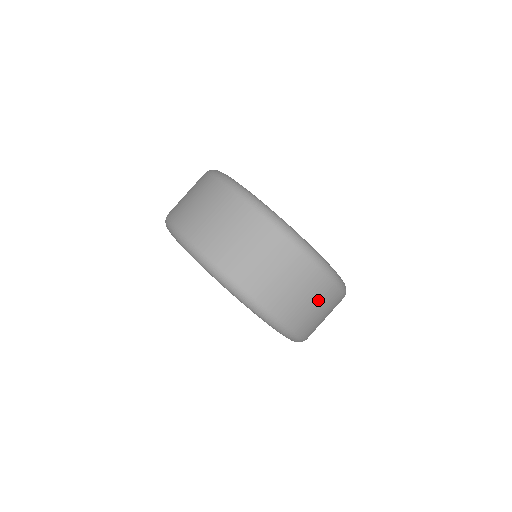
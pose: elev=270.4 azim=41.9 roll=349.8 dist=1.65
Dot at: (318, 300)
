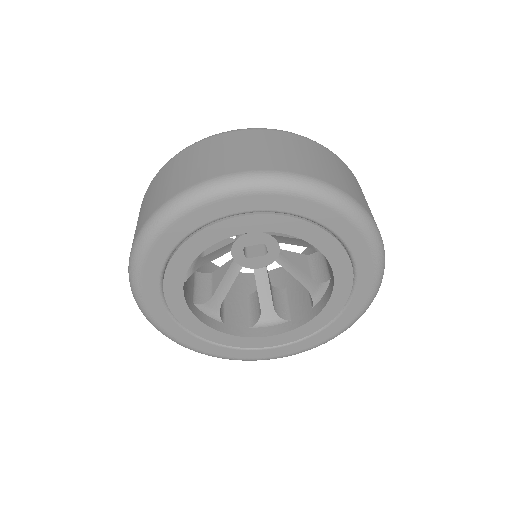
Dot at: (348, 176)
